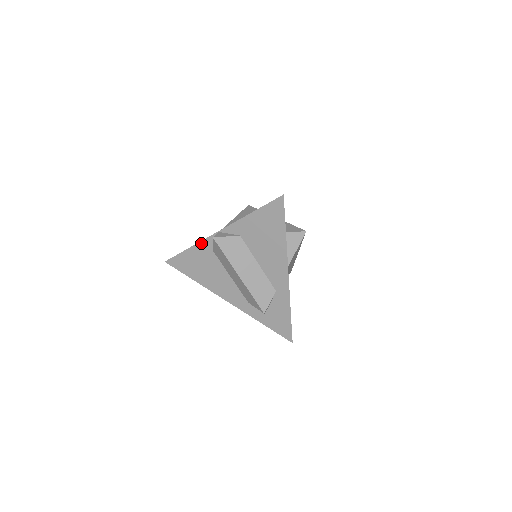
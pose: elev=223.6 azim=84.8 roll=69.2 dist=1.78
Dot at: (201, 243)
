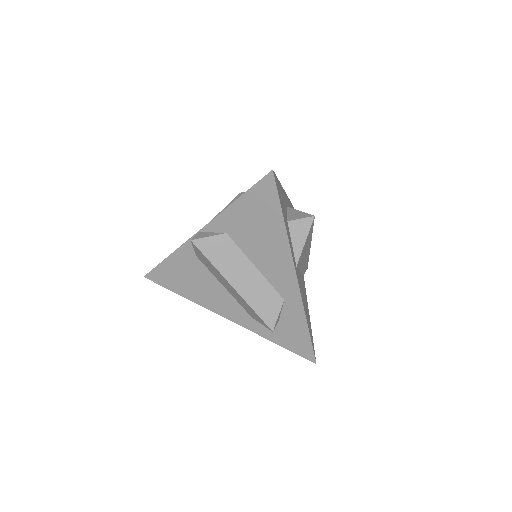
Dot at: (181, 249)
